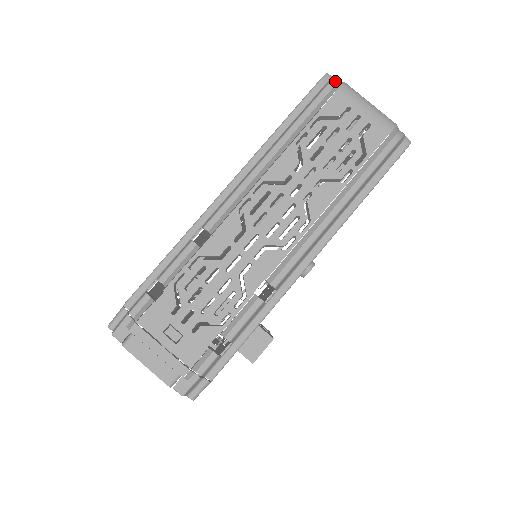
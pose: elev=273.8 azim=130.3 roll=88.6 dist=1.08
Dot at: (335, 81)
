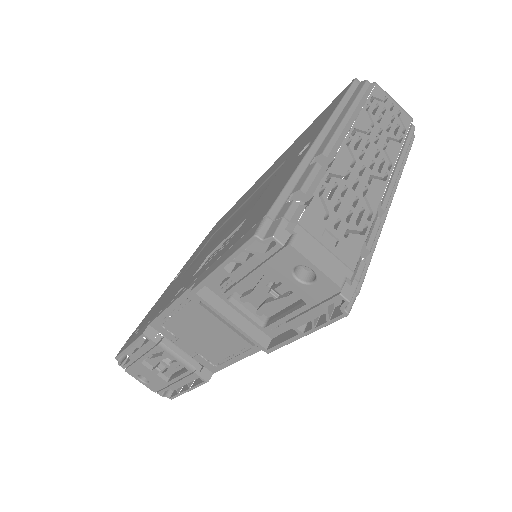
Dot at: (368, 81)
